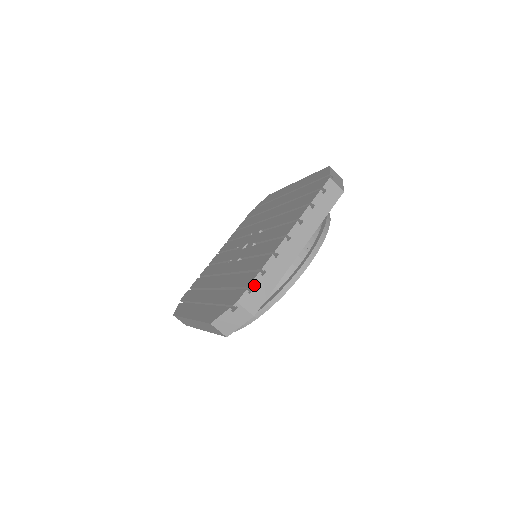
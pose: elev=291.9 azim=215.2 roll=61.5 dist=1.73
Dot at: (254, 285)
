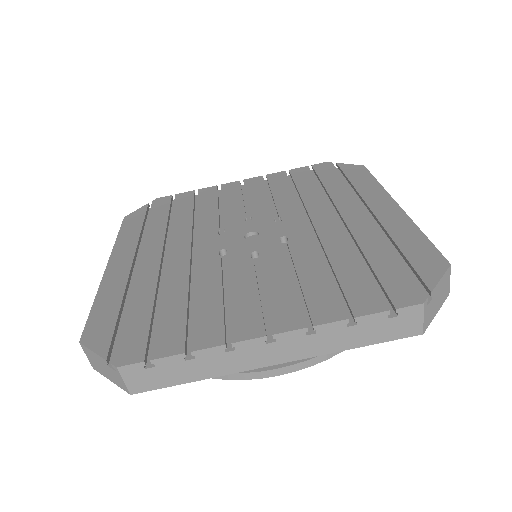
Dot at: (161, 363)
